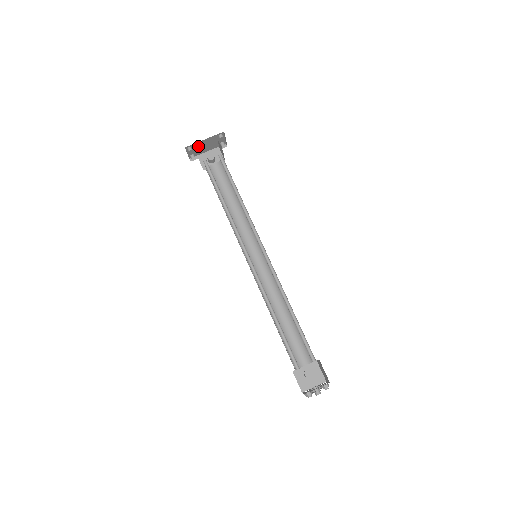
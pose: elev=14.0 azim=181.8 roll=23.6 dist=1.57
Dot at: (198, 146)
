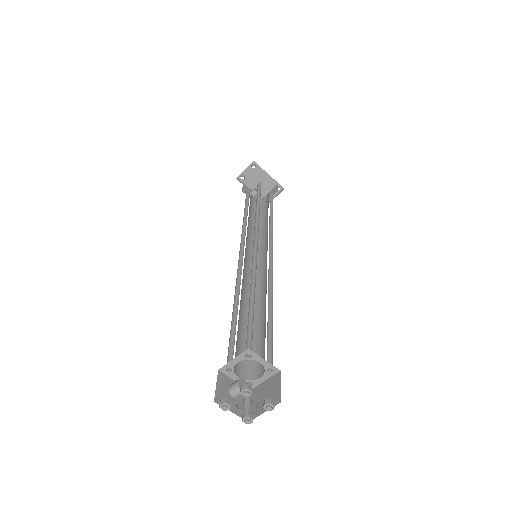
Dot at: (258, 174)
